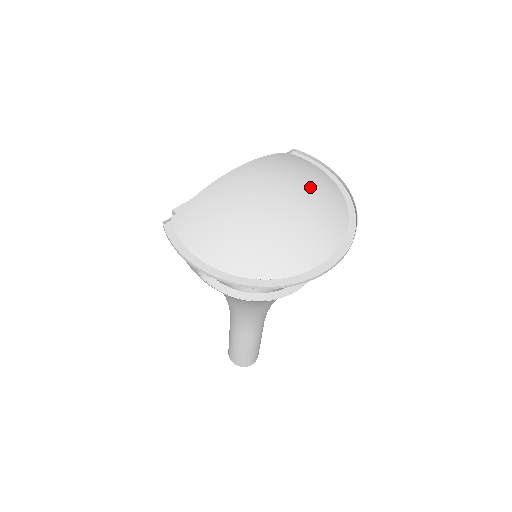
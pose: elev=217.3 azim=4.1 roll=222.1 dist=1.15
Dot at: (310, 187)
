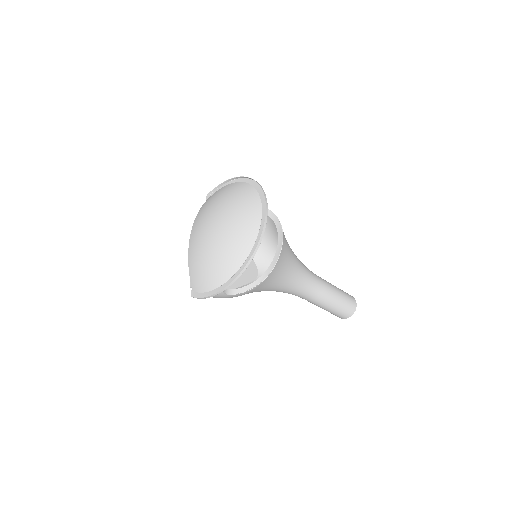
Dot at: (223, 200)
